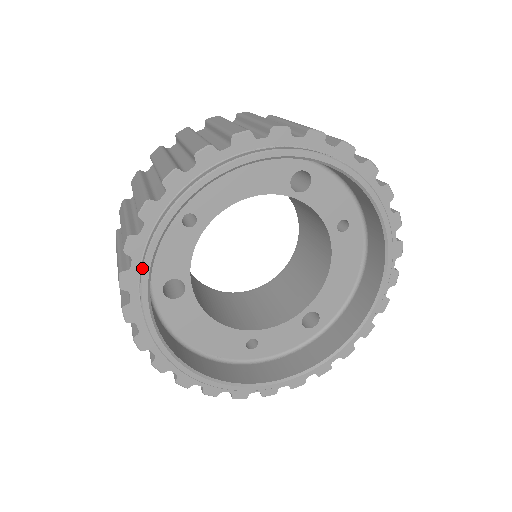
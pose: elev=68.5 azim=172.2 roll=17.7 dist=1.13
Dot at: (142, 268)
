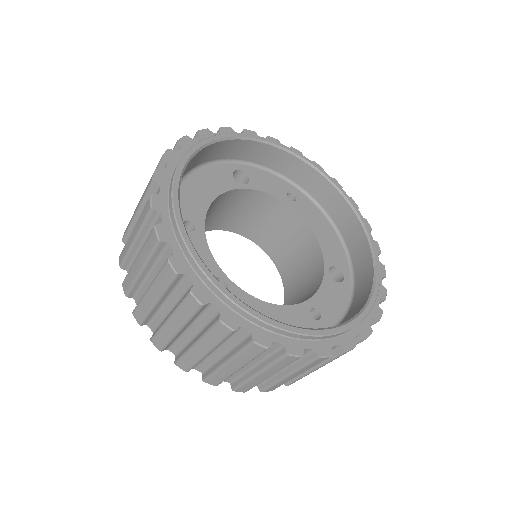
Dot at: (183, 242)
